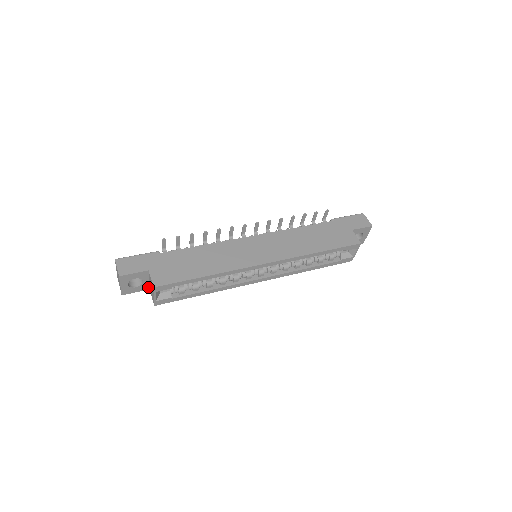
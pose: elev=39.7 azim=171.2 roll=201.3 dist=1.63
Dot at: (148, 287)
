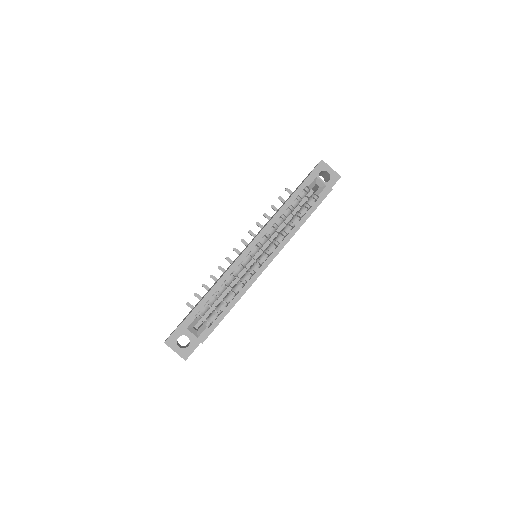
Dot at: occluded
